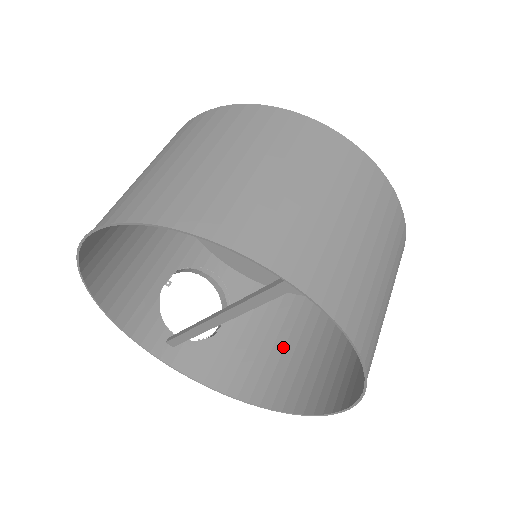
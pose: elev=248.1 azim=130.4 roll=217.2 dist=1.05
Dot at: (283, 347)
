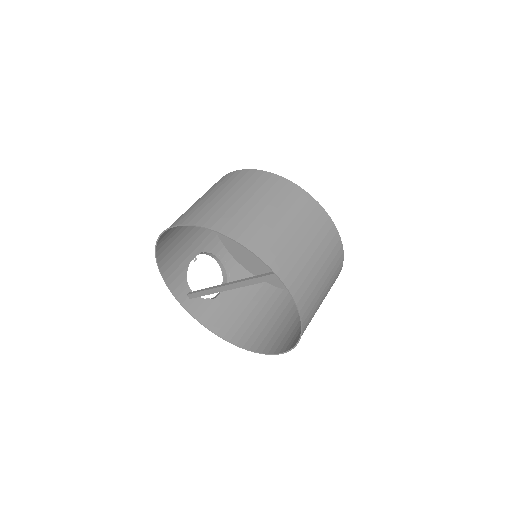
Dot at: (257, 315)
